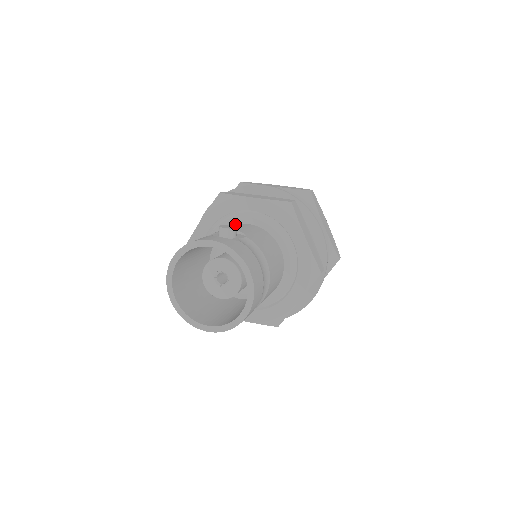
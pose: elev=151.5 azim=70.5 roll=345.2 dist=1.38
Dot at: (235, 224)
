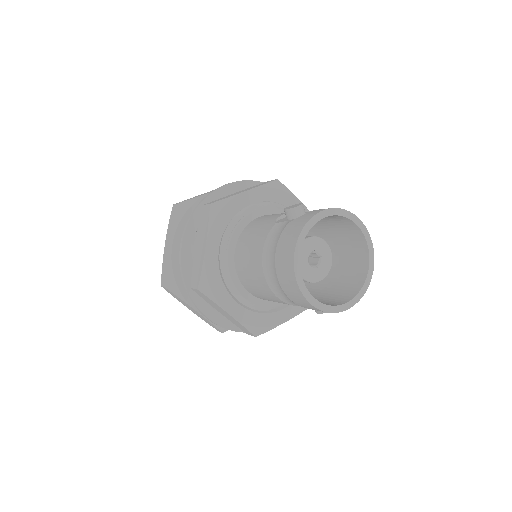
Dot at: (246, 225)
